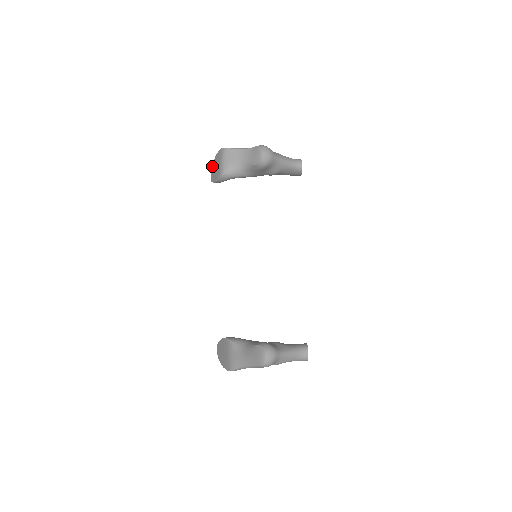
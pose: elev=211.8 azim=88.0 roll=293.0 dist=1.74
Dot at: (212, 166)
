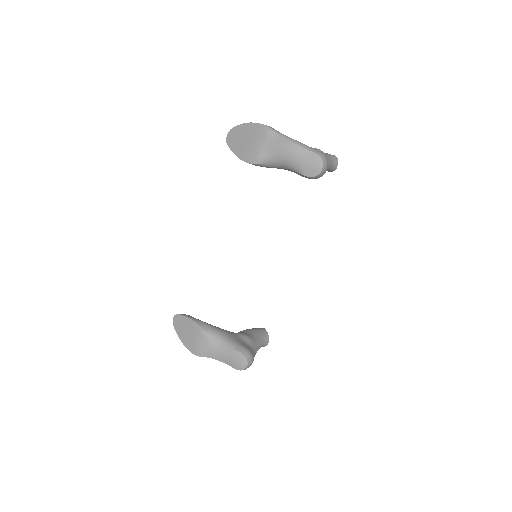
Dot at: (236, 127)
